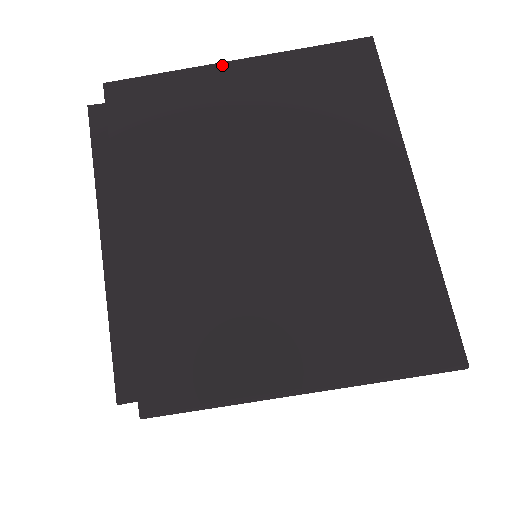
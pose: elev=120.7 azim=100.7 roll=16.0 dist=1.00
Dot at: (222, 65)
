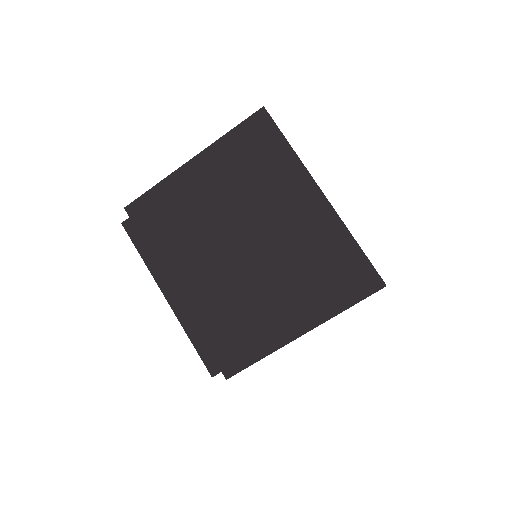
Dot at: (184, 167)
